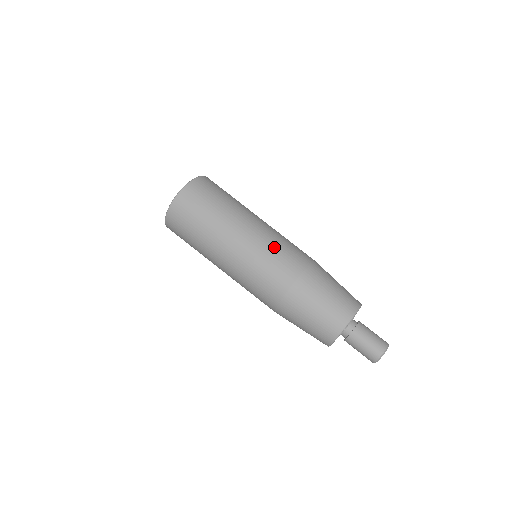
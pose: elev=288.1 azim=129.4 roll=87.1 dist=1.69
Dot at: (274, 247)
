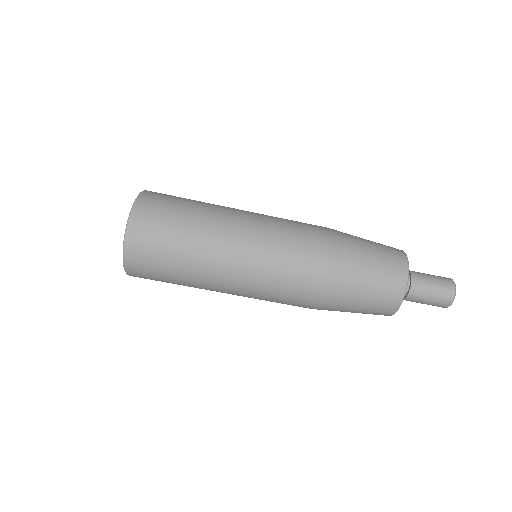
Dot at: (276, 255)
